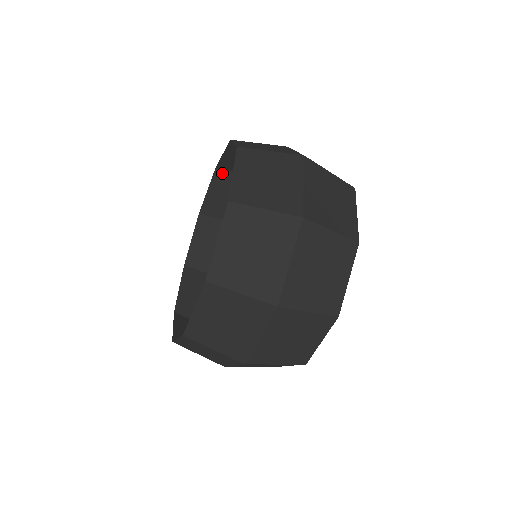
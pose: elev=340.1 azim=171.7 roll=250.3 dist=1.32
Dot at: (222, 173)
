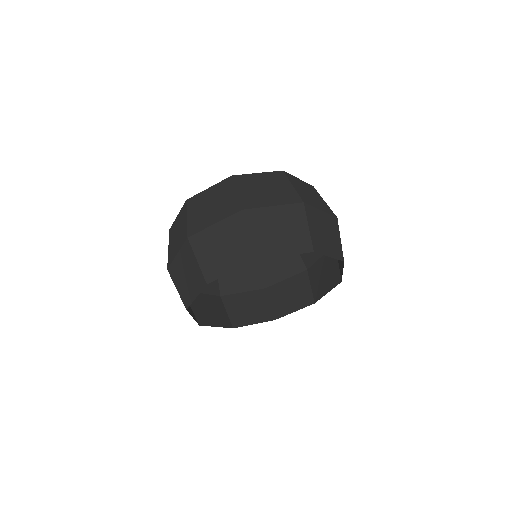
Dot at: occluded
